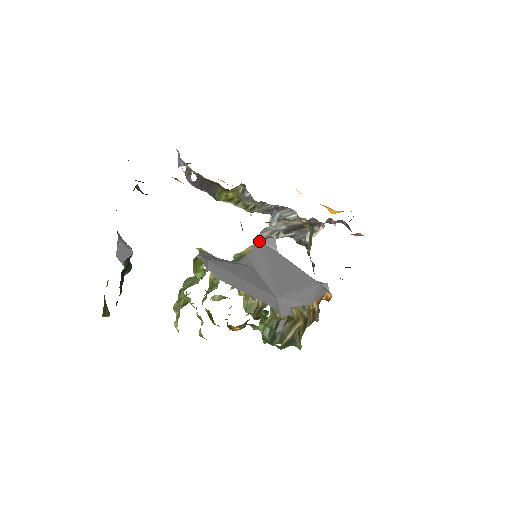
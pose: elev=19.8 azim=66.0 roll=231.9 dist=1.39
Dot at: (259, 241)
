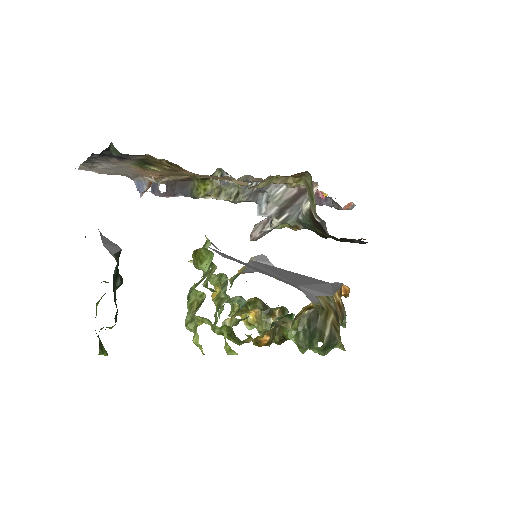
Dot at: (250, 260)
